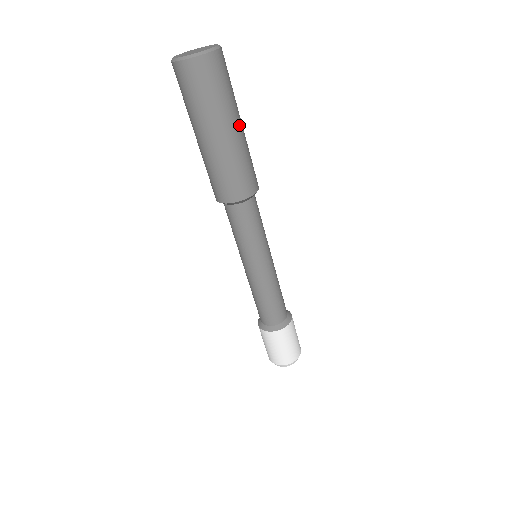
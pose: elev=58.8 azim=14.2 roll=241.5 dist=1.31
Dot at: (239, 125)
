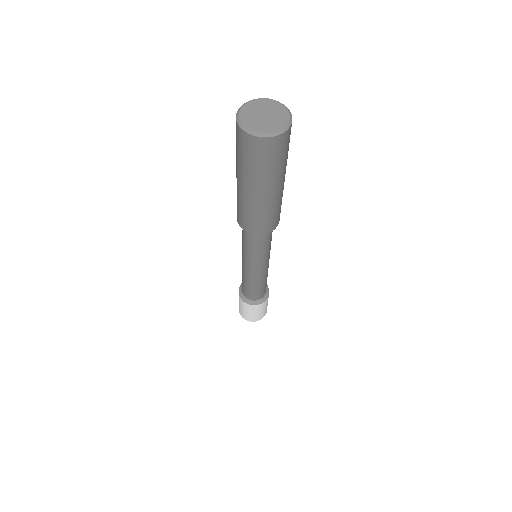
Dot at: (284, 178)
